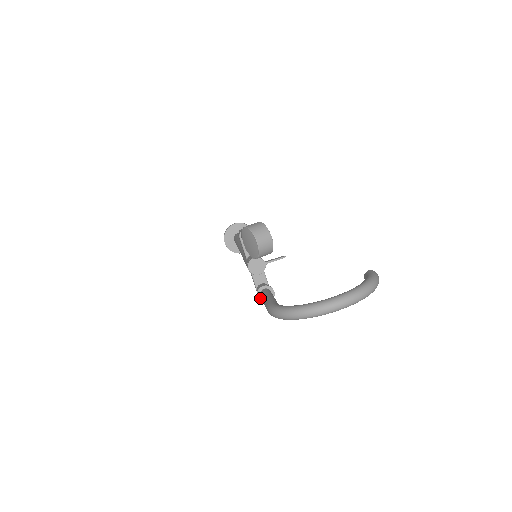
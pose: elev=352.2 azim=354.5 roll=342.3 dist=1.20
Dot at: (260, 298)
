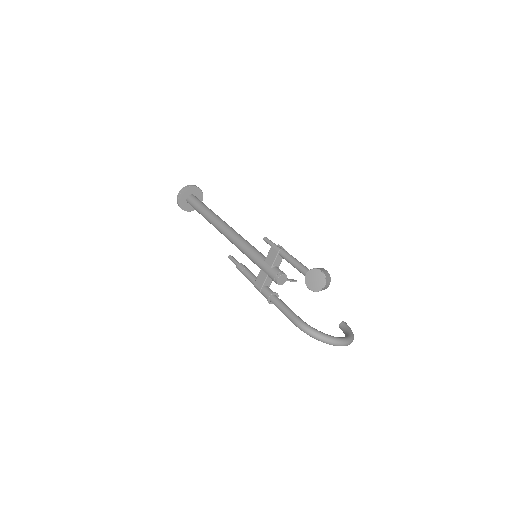
Dot at: (269, 299)
